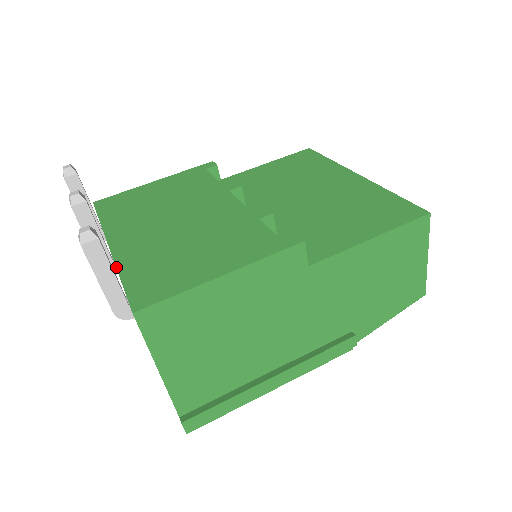
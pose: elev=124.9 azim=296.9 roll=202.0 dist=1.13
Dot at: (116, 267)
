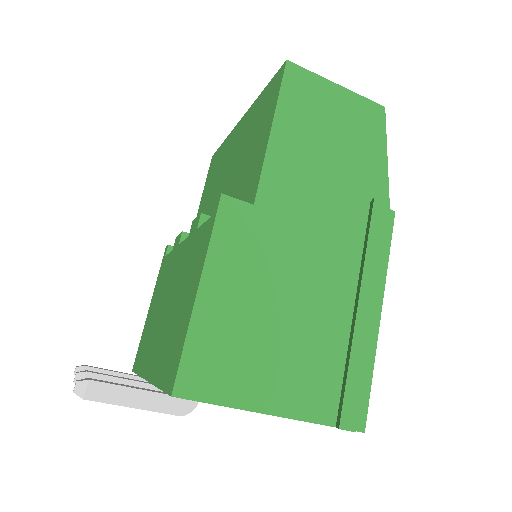
Dot at: occluded
